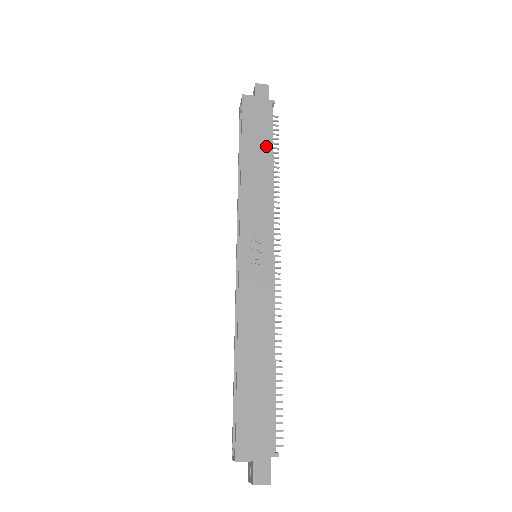
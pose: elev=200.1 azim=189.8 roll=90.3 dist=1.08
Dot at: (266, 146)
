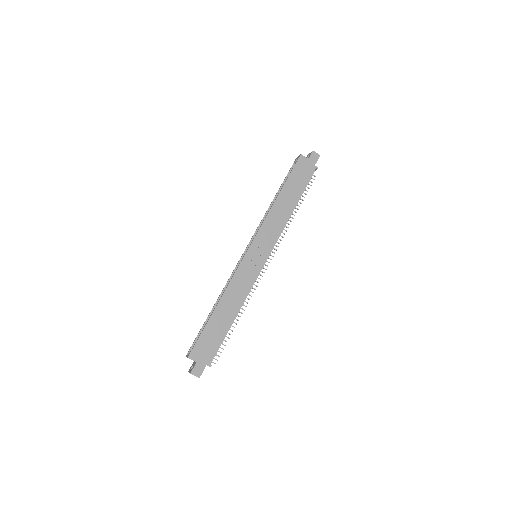
Dot at: (297, 194)
